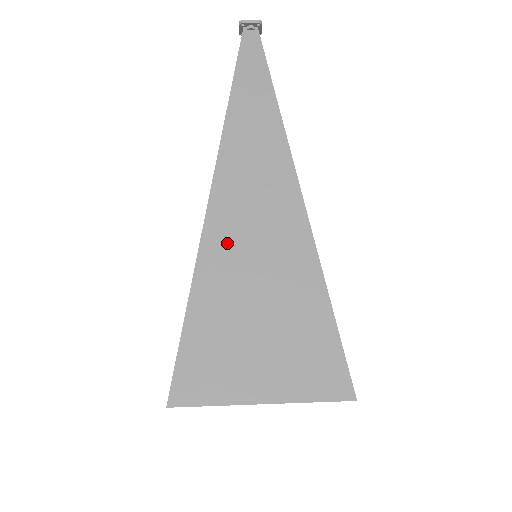
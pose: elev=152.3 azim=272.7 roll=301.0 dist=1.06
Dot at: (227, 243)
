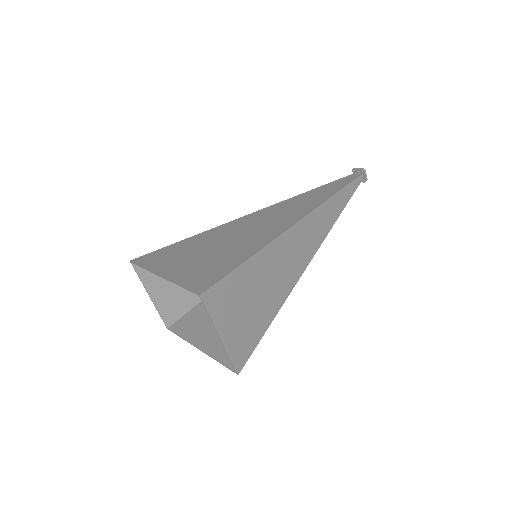
Dot at: (239, 225)
